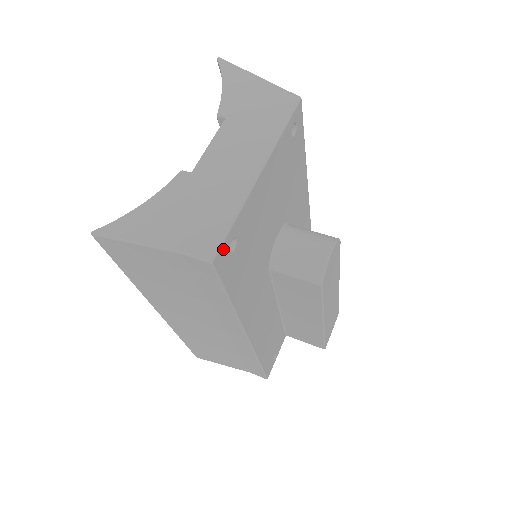
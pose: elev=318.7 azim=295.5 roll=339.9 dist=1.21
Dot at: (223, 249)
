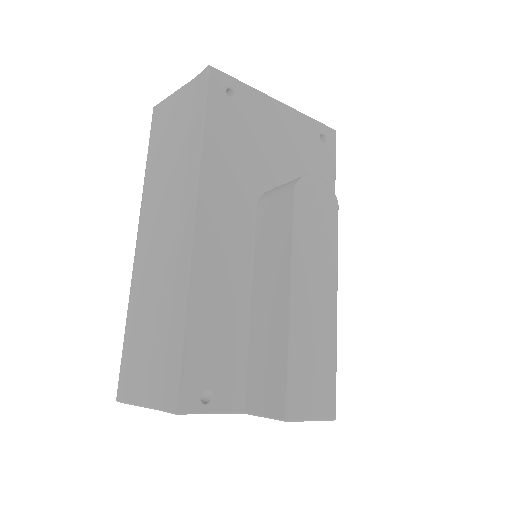
Dot at: (222, 77)
